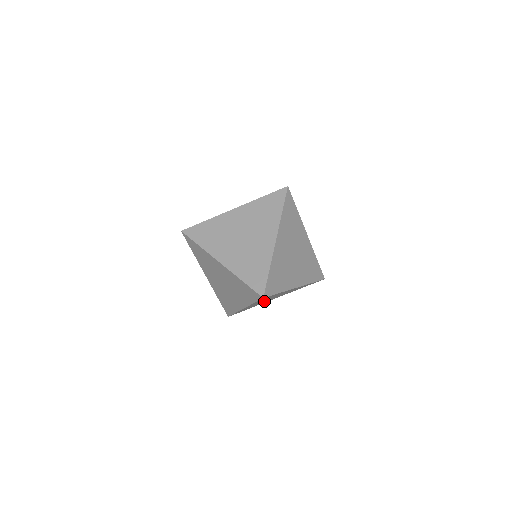
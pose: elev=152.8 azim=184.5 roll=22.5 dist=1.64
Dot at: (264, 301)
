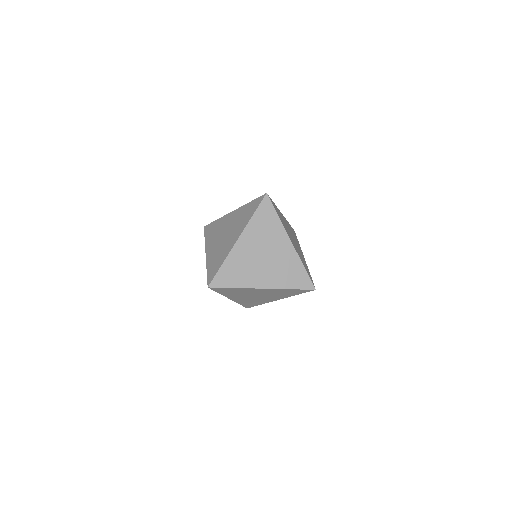
Dot at: occluded
